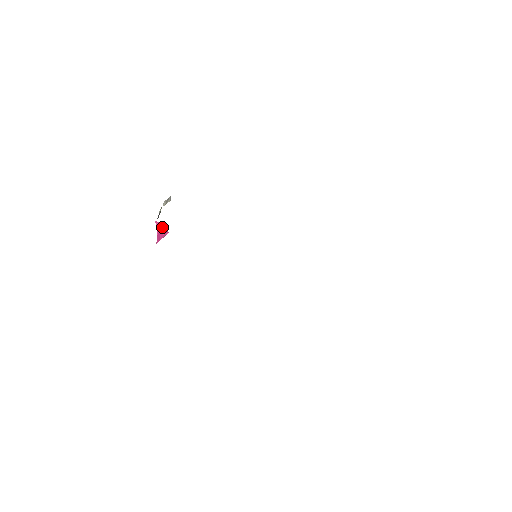
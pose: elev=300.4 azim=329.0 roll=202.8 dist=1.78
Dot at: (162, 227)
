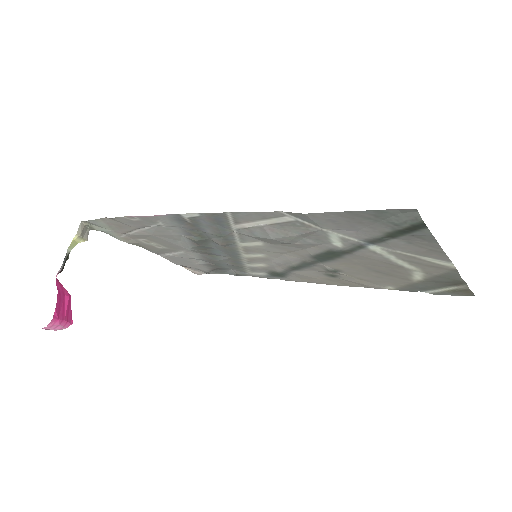
Dot at: (65, 296)
